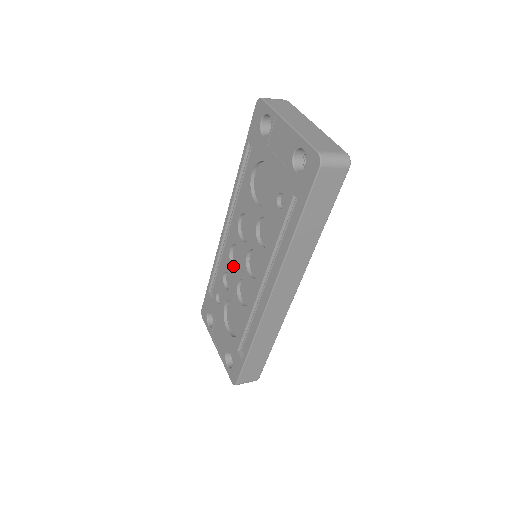
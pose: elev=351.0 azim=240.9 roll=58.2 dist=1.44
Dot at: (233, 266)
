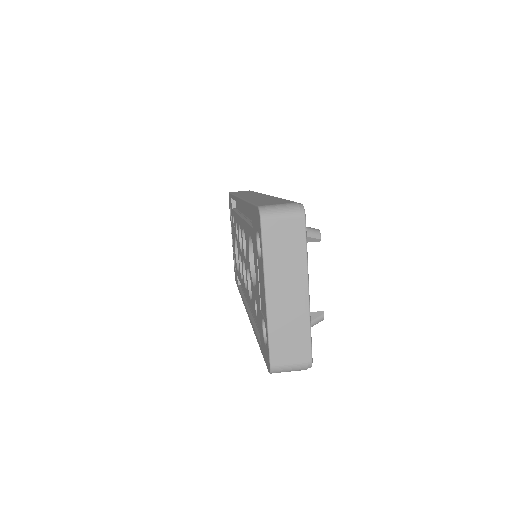
Dot at: occluded
